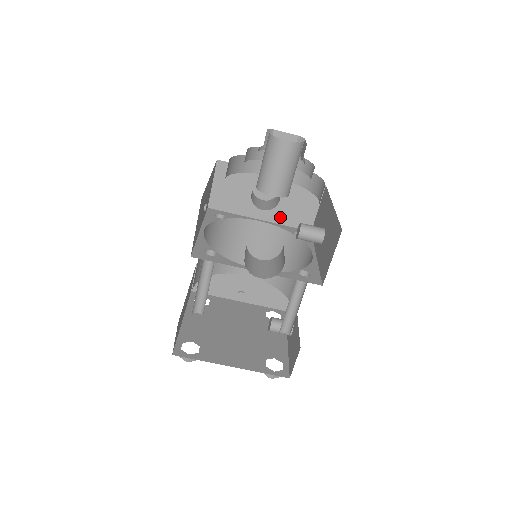
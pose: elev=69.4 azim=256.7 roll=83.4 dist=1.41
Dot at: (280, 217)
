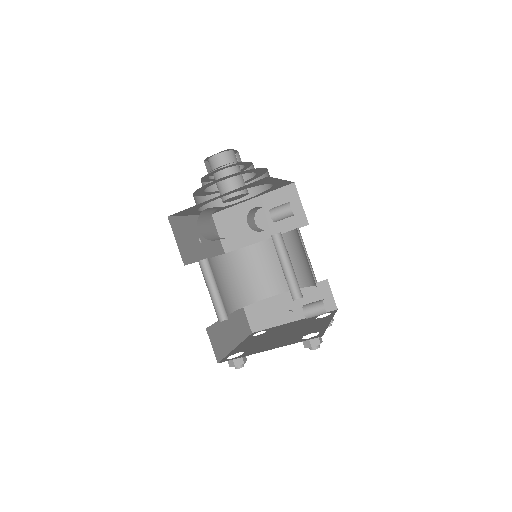
Dot at: (278, 228)
